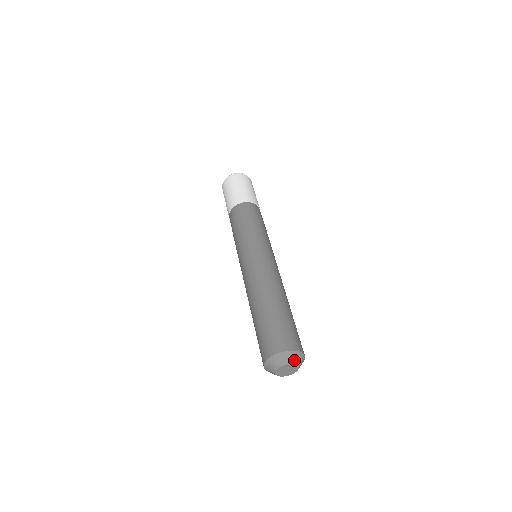
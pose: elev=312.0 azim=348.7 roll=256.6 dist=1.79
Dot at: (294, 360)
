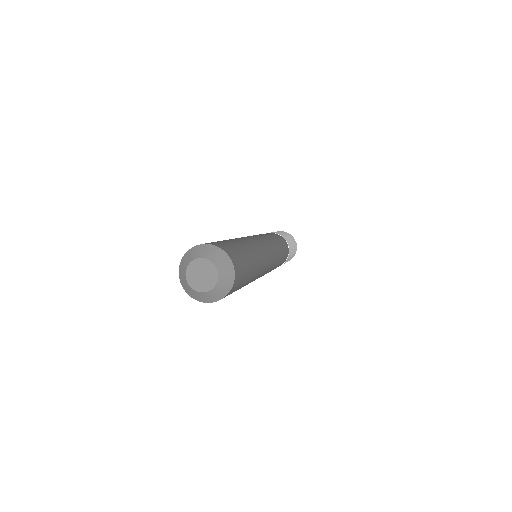
Dot at: (213, 257)
